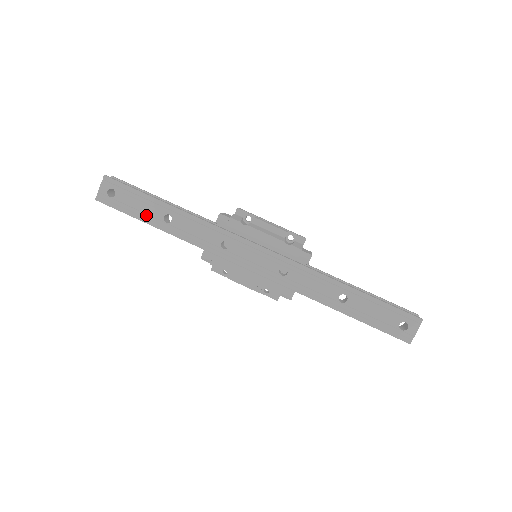
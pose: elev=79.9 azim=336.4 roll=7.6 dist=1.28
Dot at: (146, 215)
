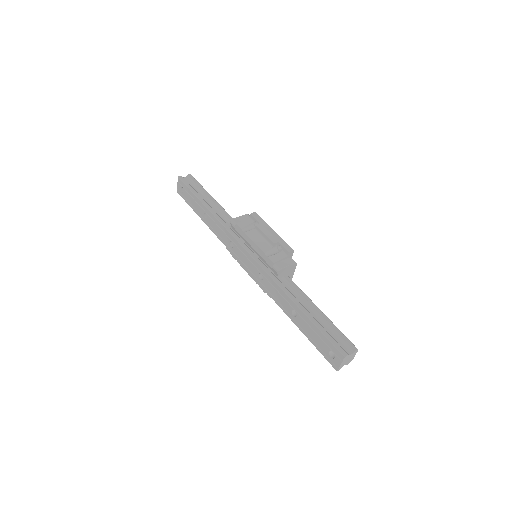
Dot at: (197, 209)
